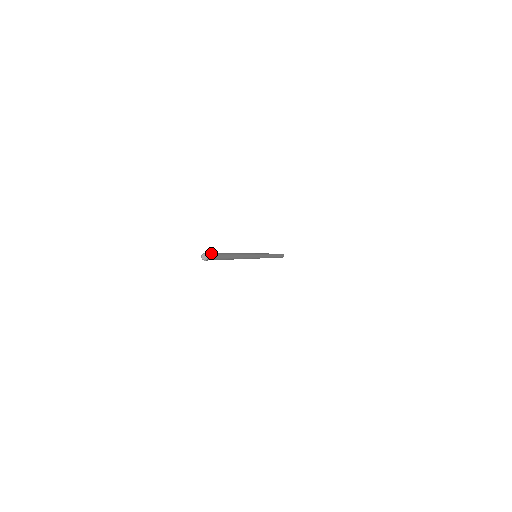
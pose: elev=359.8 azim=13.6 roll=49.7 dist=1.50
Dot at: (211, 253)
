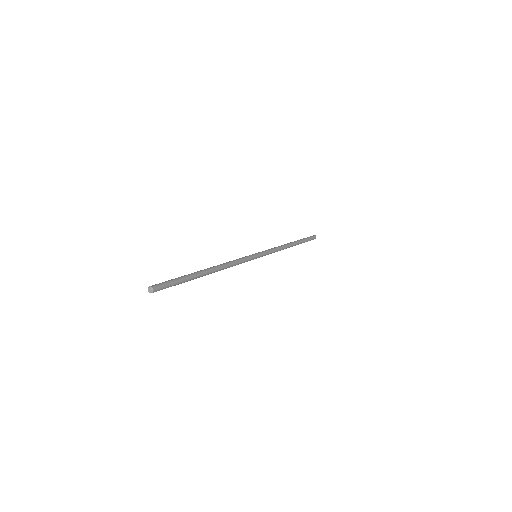
Dot at: (161, 284)
